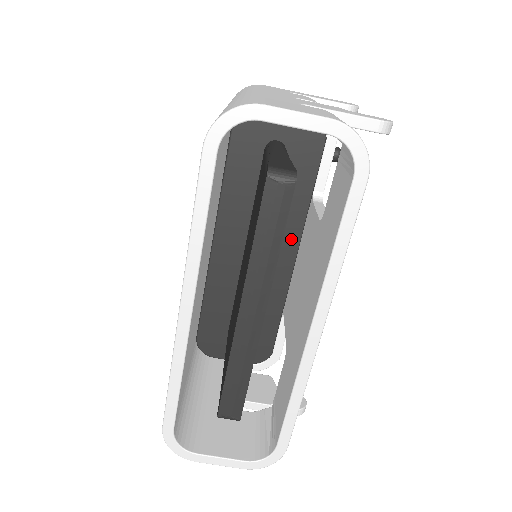
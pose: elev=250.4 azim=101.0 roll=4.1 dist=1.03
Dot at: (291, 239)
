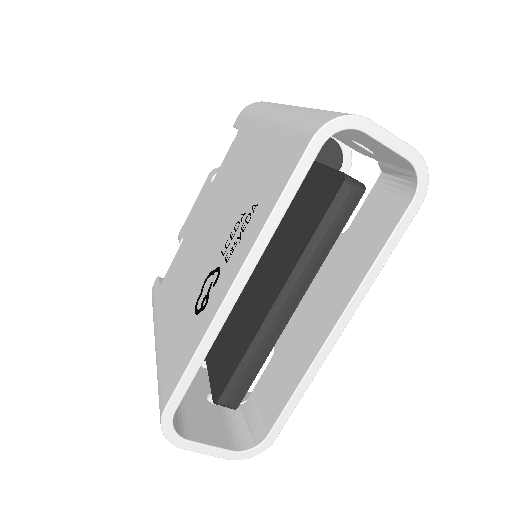
Dot at: occluded
